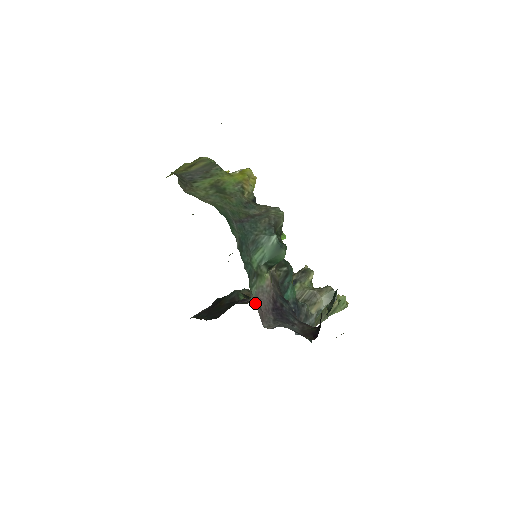
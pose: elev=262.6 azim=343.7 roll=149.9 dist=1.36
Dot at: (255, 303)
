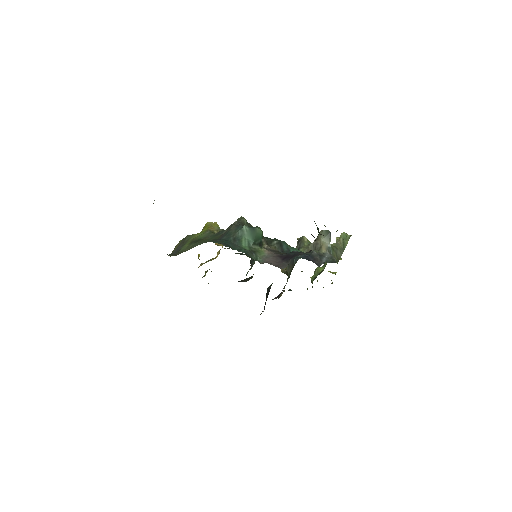
Dot at: occluded
